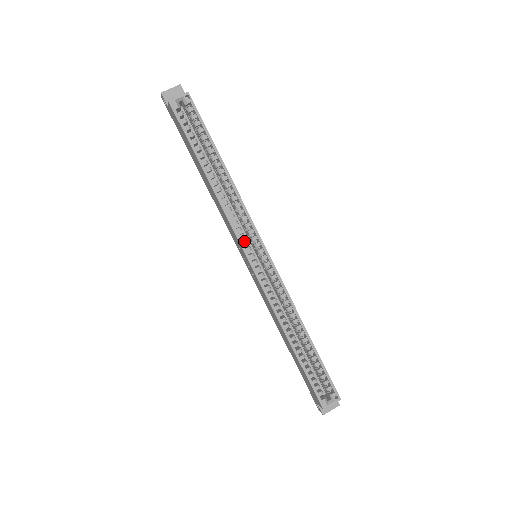
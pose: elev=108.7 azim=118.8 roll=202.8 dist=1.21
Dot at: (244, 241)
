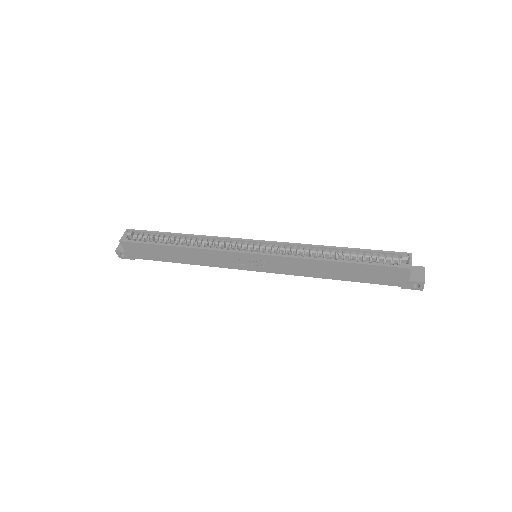
Dot at: (236, 250)
